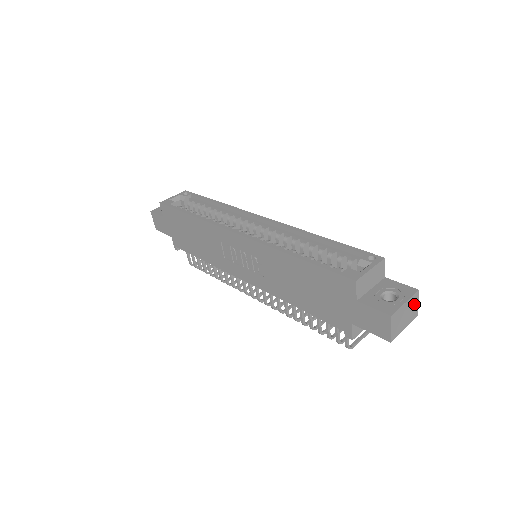
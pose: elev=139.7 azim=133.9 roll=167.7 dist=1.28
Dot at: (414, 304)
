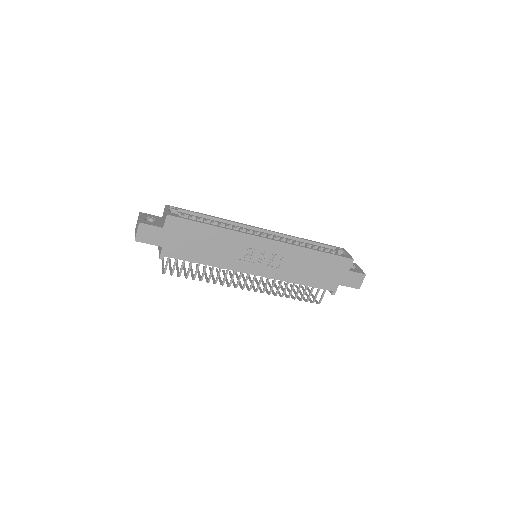
Dot at: occluded
